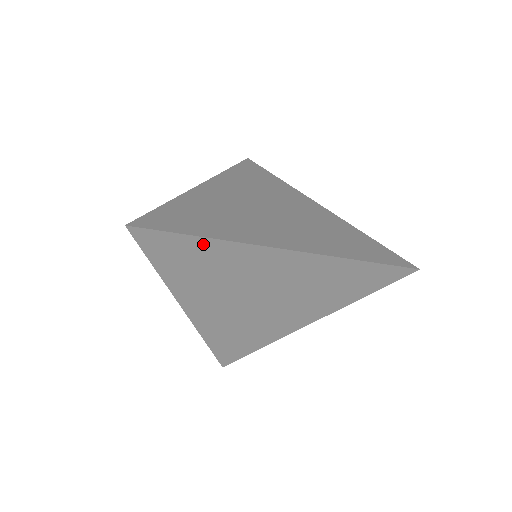
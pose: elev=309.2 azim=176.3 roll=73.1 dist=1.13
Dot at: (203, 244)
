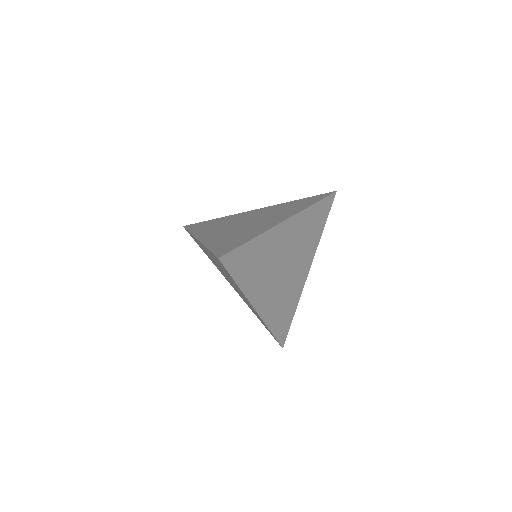
Dot at: (234, 281)
